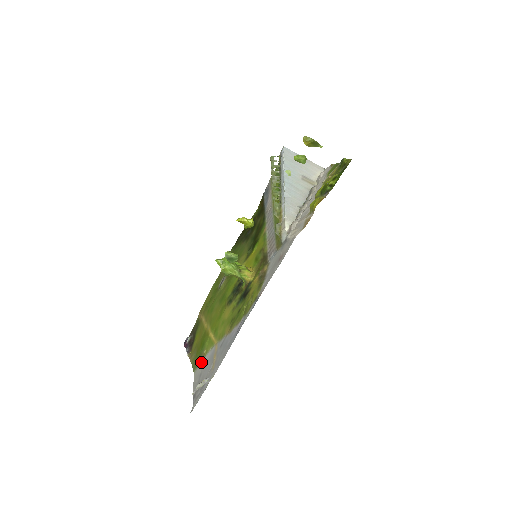
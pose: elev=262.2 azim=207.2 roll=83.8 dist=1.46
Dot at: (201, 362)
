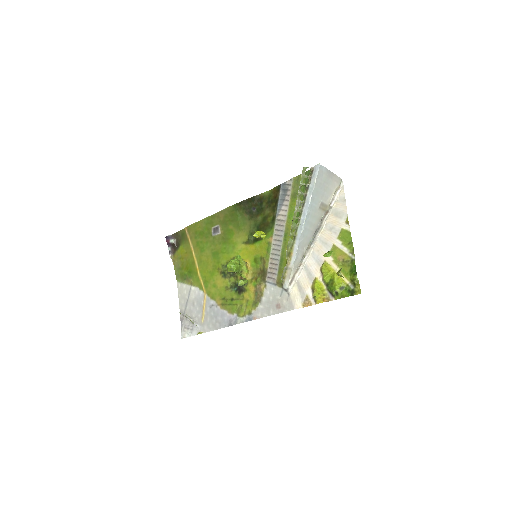
Dot at: (187, 285)
